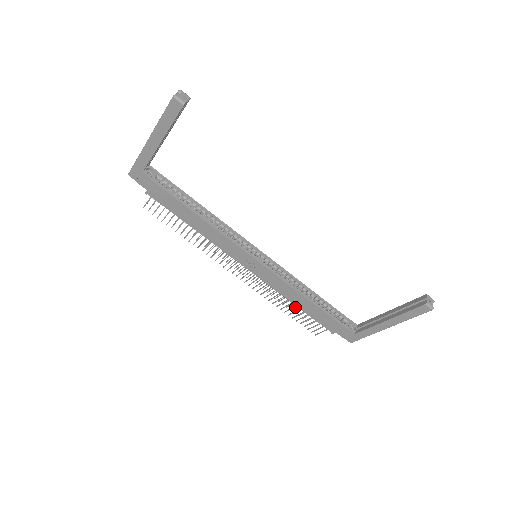
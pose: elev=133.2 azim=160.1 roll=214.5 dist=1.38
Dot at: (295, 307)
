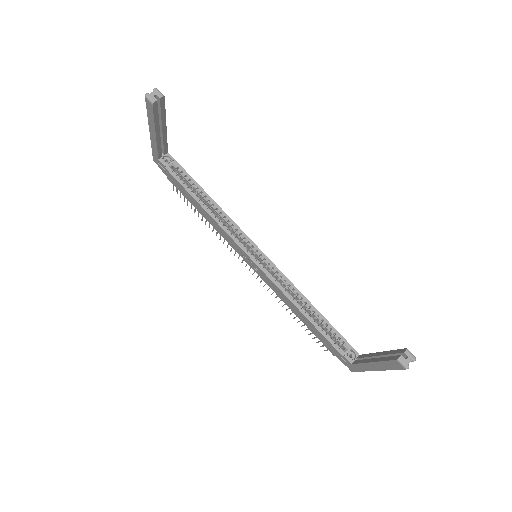
Dot at: occluded
